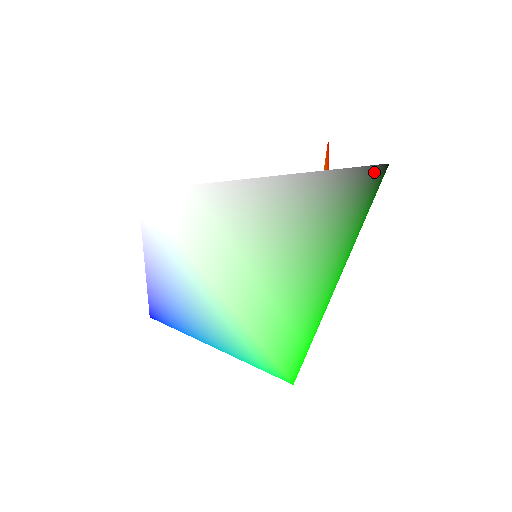
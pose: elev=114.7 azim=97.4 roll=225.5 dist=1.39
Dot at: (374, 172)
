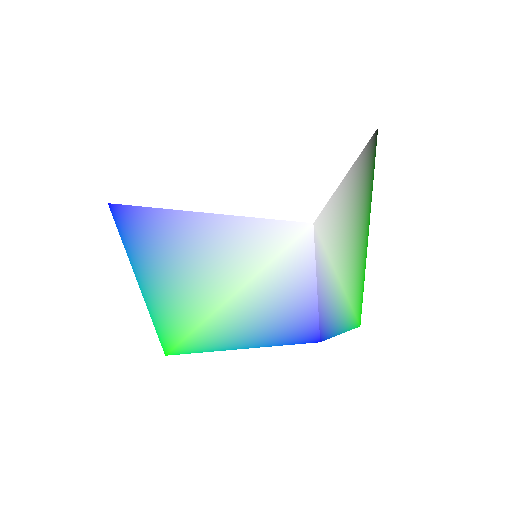
Dot at: (375, 137)
